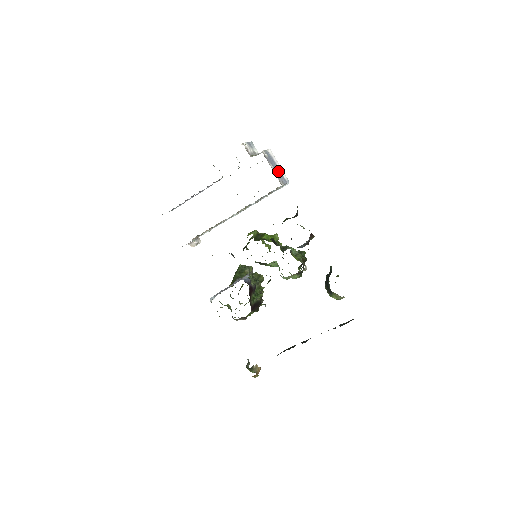
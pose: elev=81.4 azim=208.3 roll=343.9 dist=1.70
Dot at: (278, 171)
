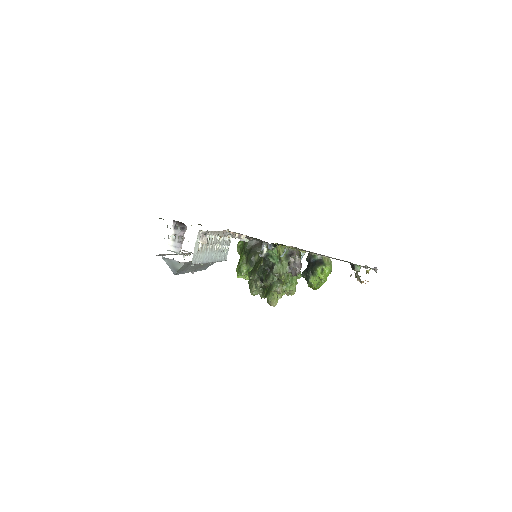
Dot at: occluded
